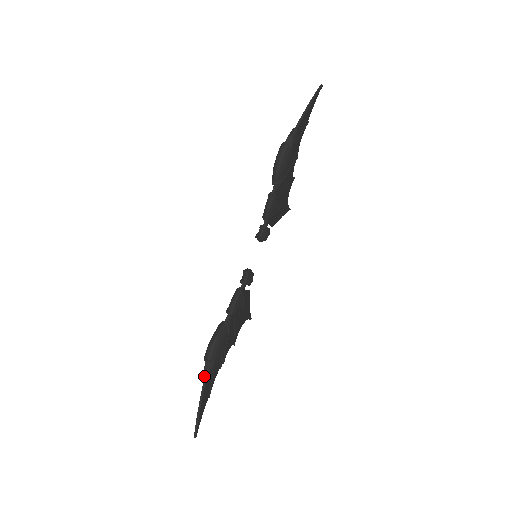
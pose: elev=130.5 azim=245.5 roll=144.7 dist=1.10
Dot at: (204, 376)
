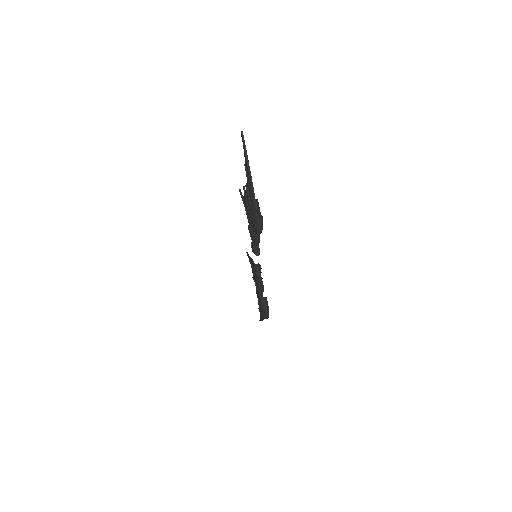
Dot at: occluded
